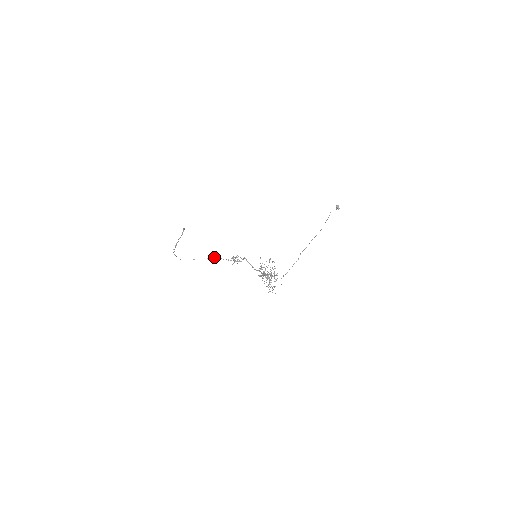
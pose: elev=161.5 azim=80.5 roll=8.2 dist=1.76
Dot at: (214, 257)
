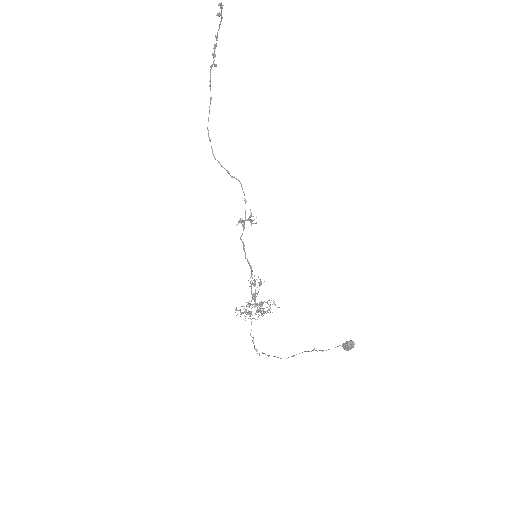
Dot at: (233, 177)
